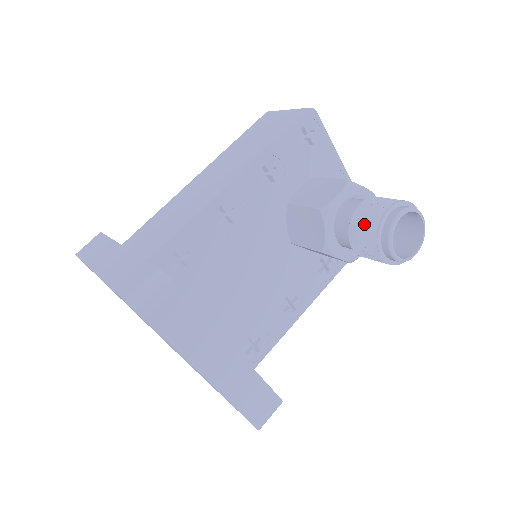
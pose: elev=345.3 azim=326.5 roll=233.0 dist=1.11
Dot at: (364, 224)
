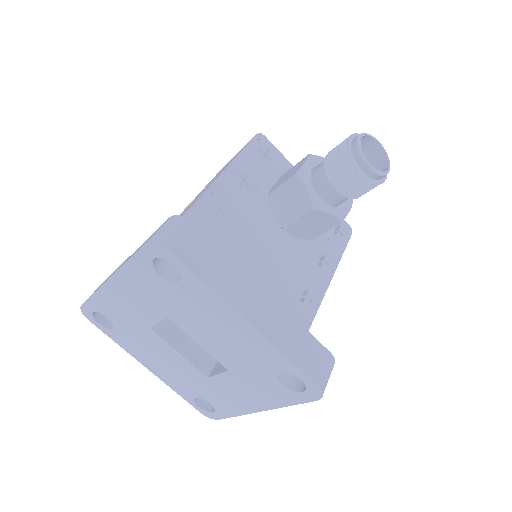
Dot at: (336, 160)
